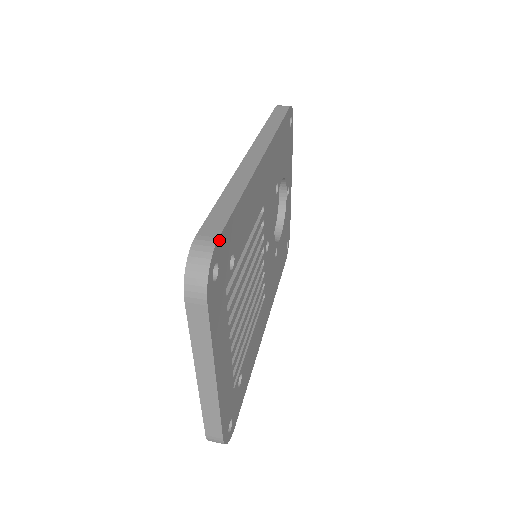
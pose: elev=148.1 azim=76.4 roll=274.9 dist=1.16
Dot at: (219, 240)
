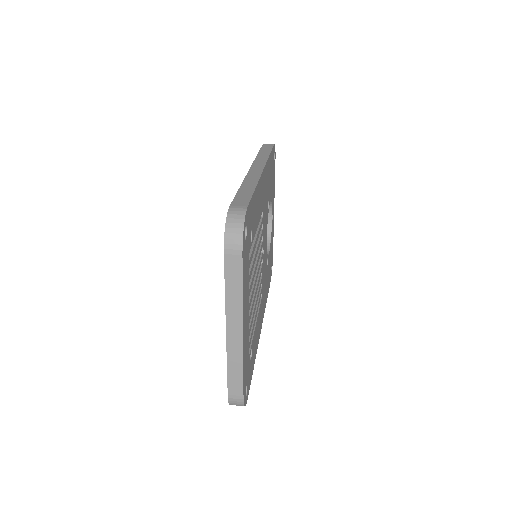
Dot at: (247, 209)
